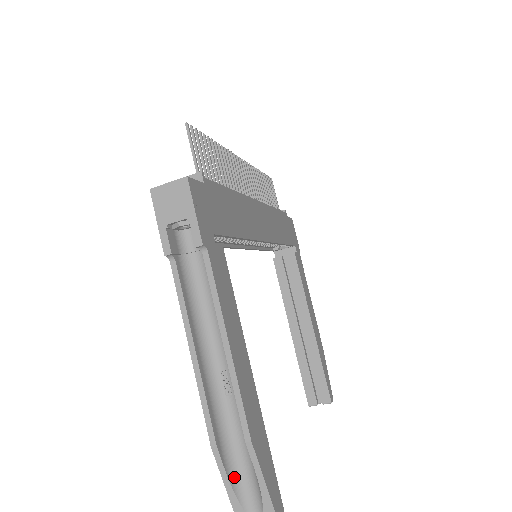
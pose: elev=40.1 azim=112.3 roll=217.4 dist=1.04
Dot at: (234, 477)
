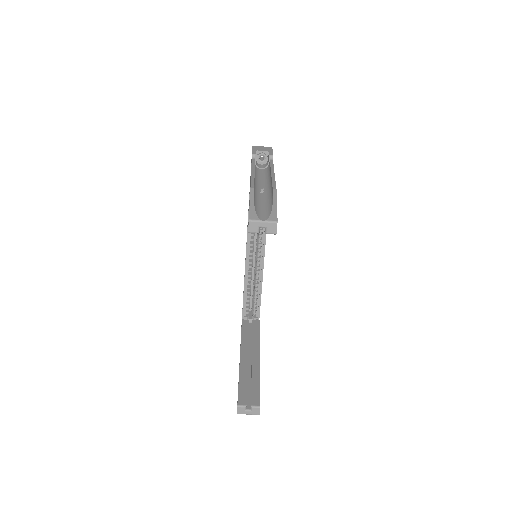
Dot at: (256, 205)
